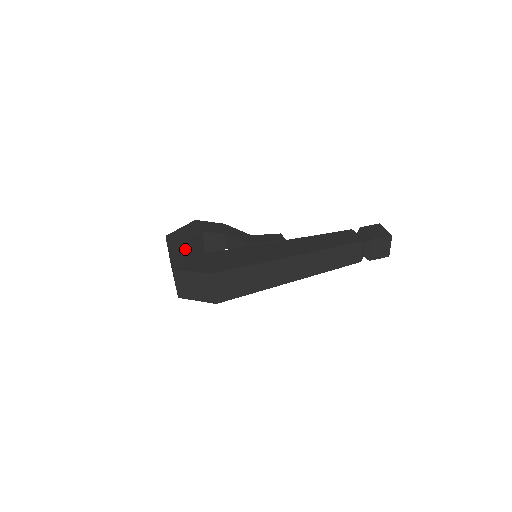
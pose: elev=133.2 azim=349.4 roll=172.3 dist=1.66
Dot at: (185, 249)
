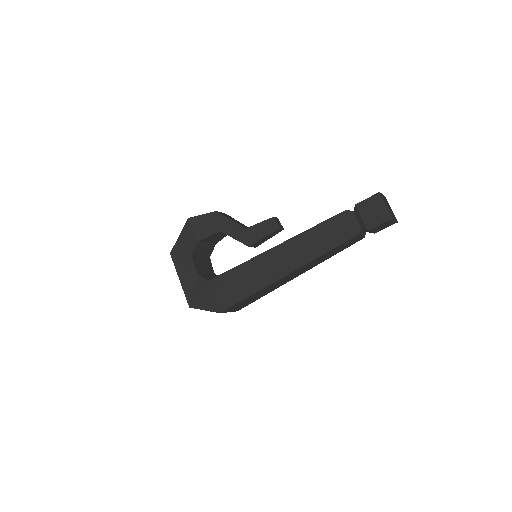
Dot at: (191, 274)
